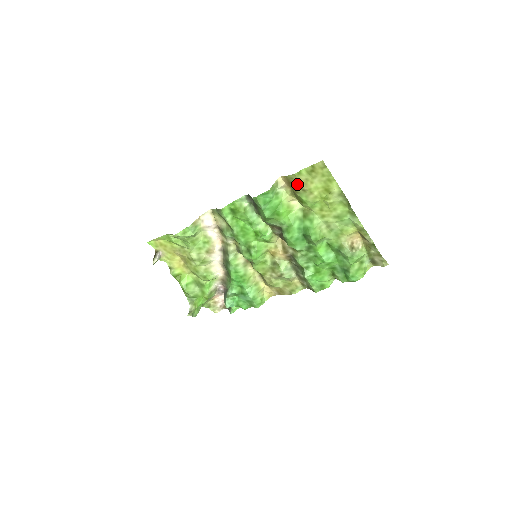
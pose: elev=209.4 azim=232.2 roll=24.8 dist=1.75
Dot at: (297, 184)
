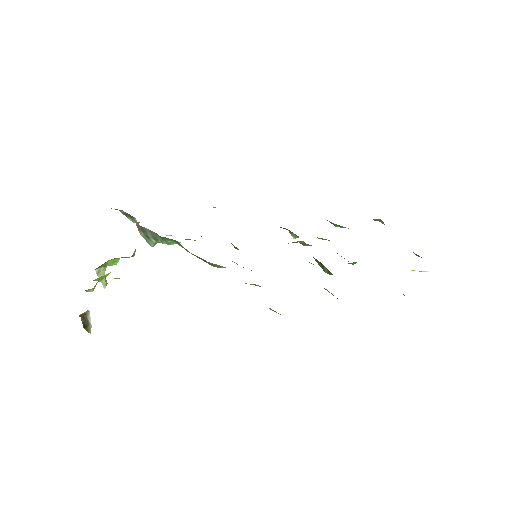
Dot at: occluded
